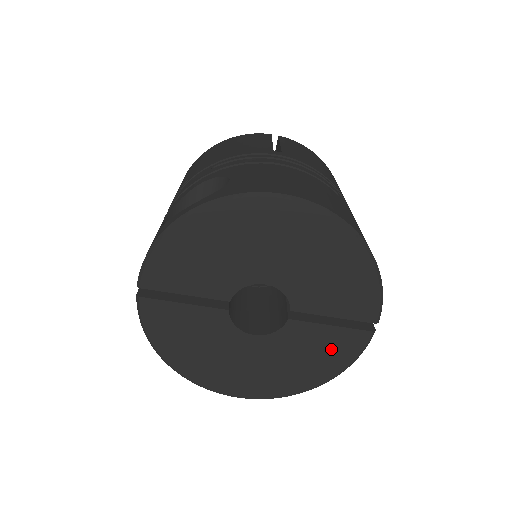
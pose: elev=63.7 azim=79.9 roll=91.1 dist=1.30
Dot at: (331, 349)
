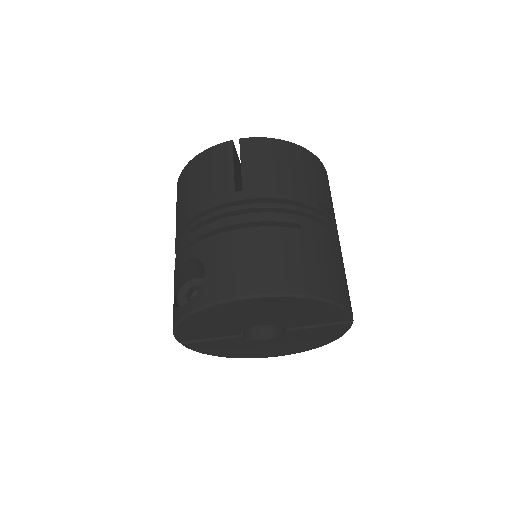
Dot at: (325, 333)
